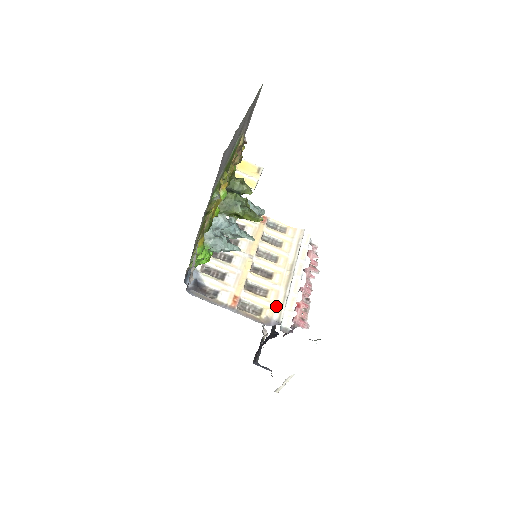
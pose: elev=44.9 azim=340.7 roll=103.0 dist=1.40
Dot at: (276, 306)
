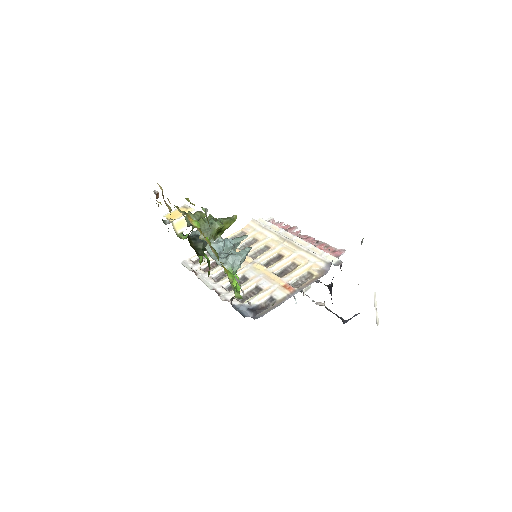
Dot at: (312, 261)
